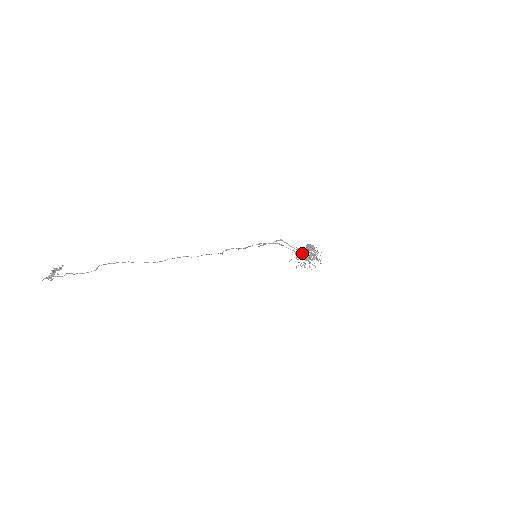
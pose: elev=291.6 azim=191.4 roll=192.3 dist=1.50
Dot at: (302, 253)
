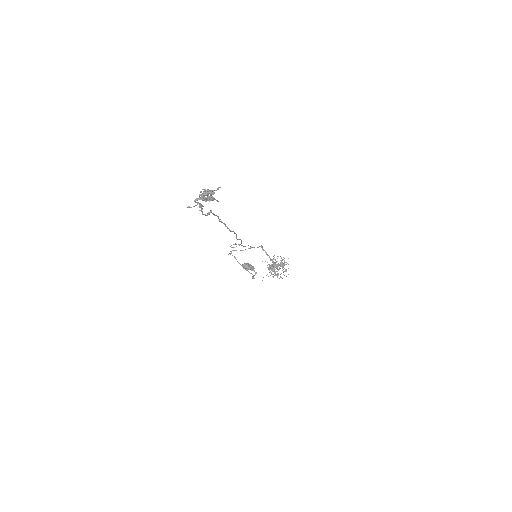
Dot at: (273, 263)
